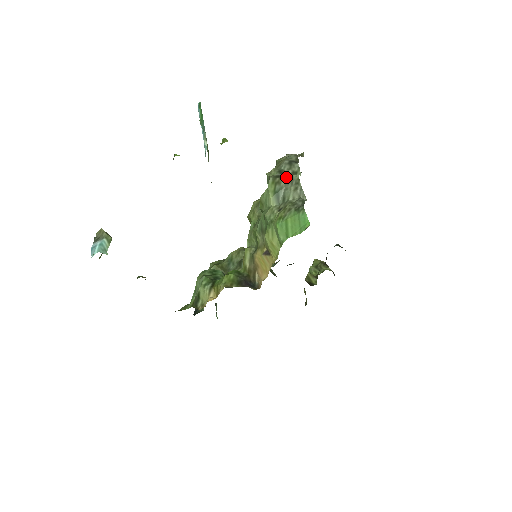
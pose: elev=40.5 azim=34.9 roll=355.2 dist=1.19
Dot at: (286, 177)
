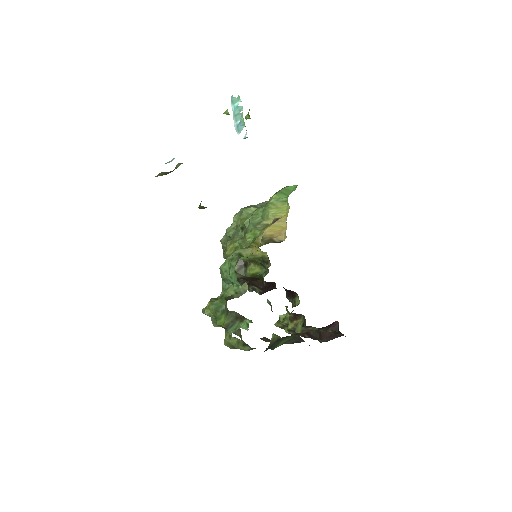
Dot at: occluded
